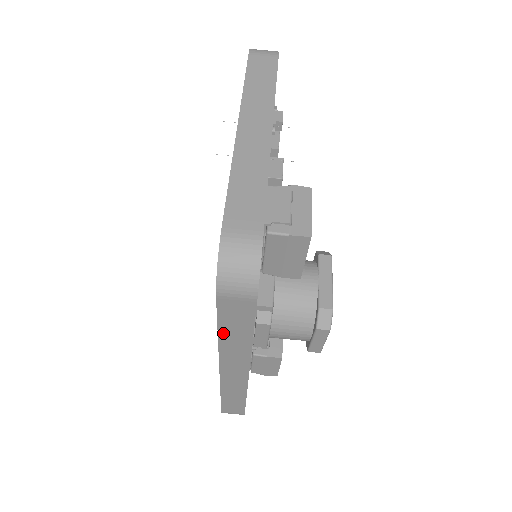
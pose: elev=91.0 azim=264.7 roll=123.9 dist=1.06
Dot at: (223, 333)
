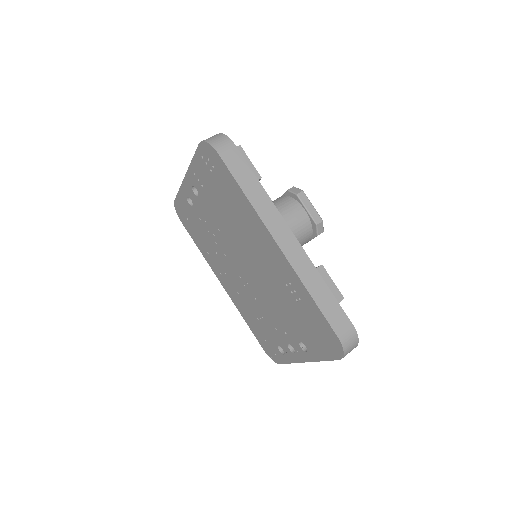
Dot at: (244, 189)
